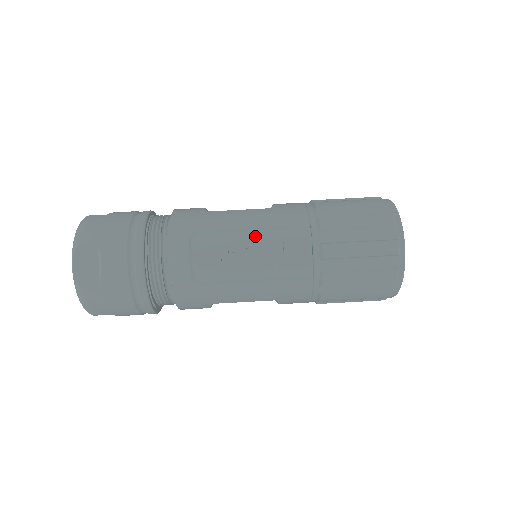
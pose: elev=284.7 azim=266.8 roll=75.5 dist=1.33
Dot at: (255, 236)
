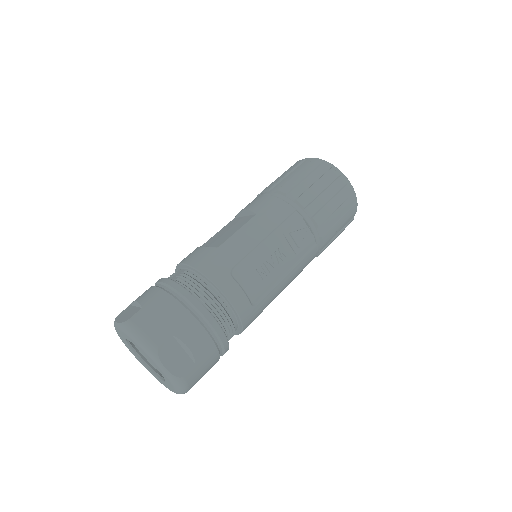
Dot at: (270, 242)
